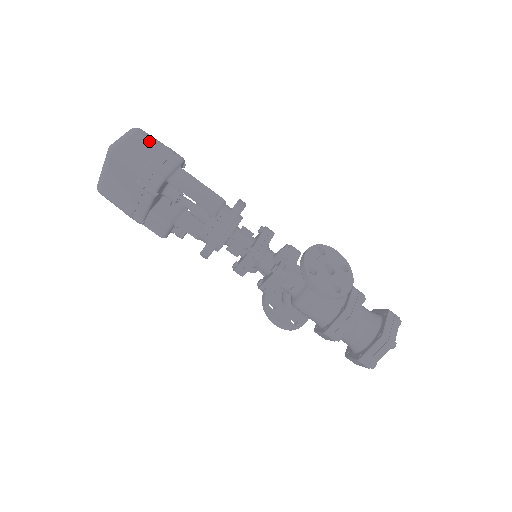
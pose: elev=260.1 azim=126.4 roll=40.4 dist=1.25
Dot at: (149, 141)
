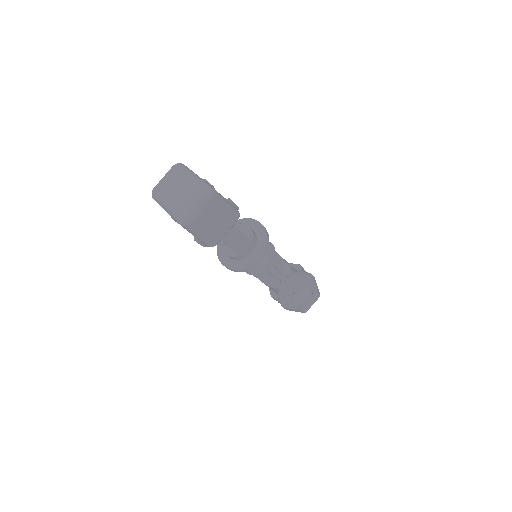
Dot at: (218, 209)
